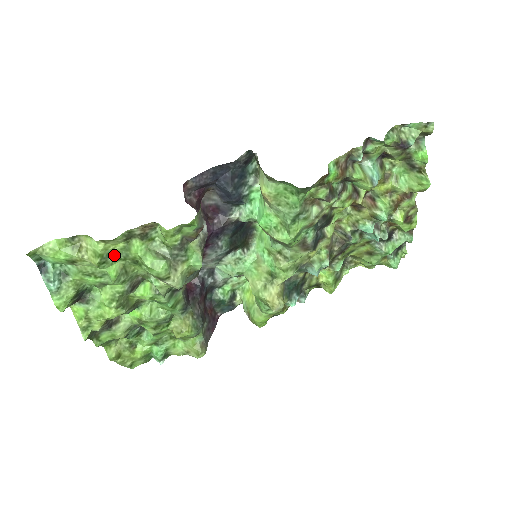
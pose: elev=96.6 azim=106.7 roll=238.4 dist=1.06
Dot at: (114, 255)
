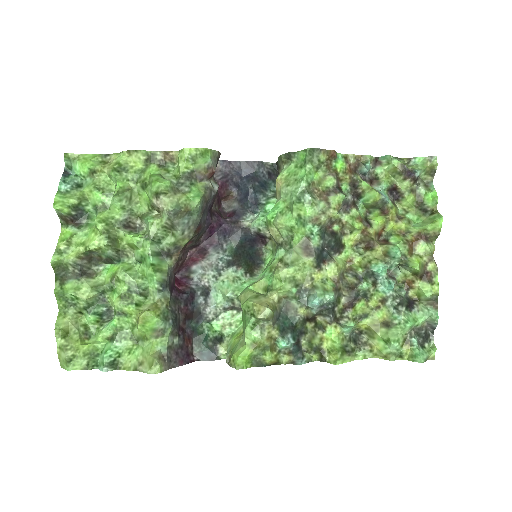
Dot at: (130, 173)
